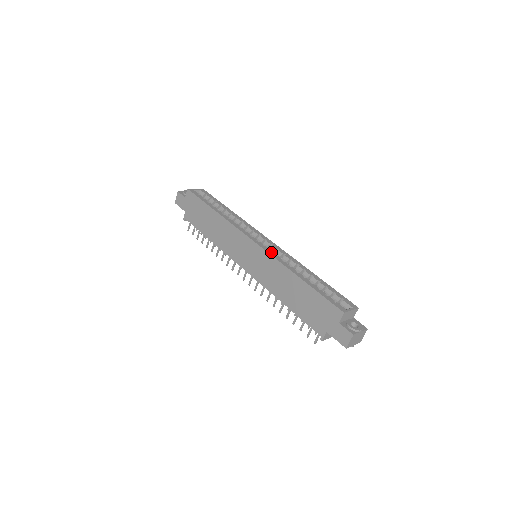
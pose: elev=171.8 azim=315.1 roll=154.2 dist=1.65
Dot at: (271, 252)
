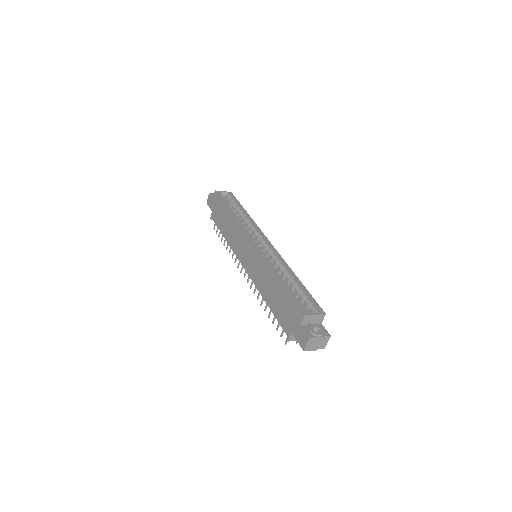
Dot at: (263, 252)
